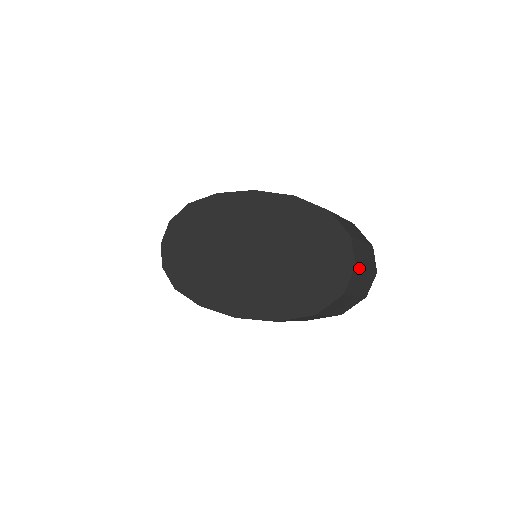
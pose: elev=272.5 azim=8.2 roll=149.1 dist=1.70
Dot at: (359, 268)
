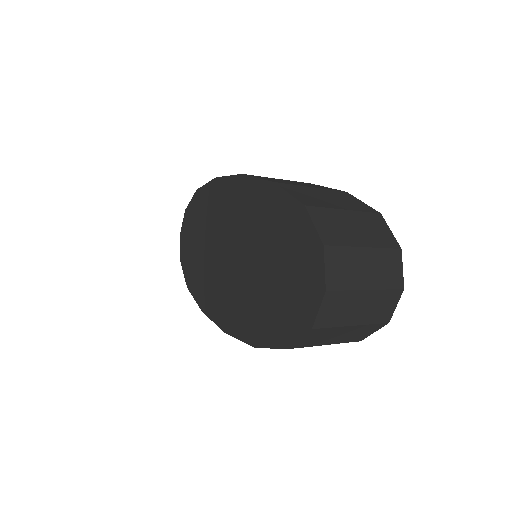
Dot at: (340, 291)
